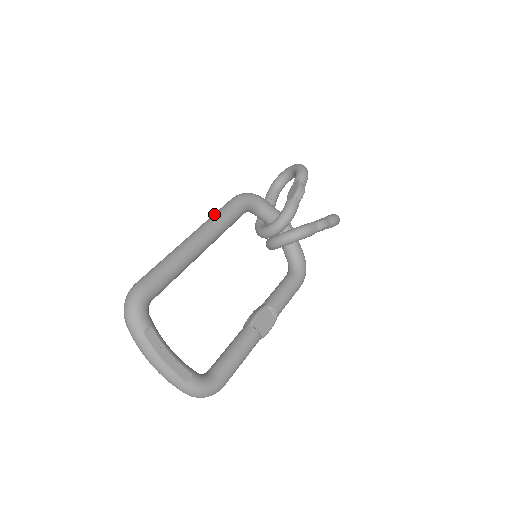
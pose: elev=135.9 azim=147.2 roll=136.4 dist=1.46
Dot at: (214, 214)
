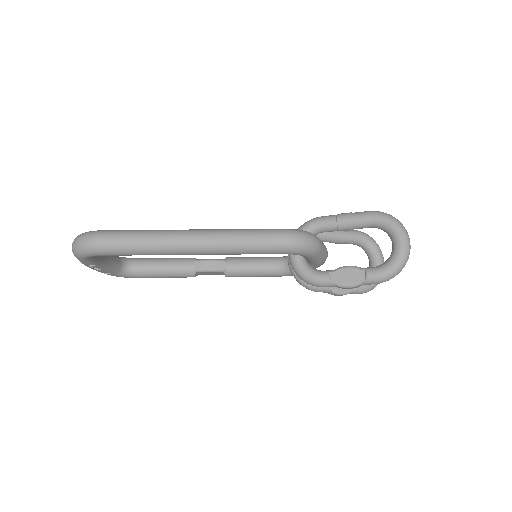
Dot at: (240, 240)
